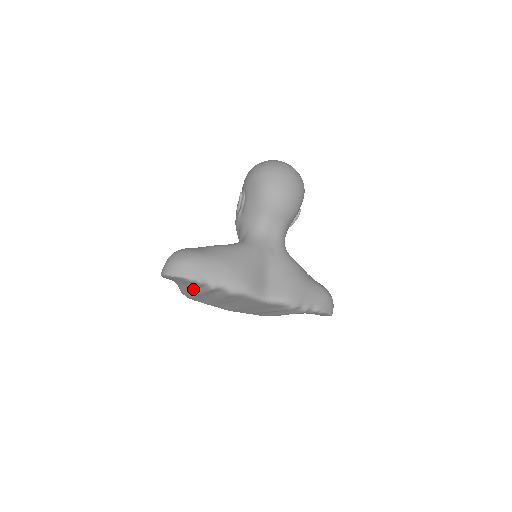
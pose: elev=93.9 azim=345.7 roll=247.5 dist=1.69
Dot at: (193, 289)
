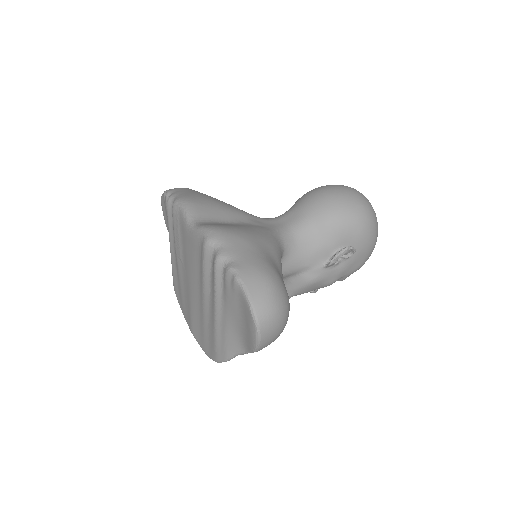
Dot at: occluded
